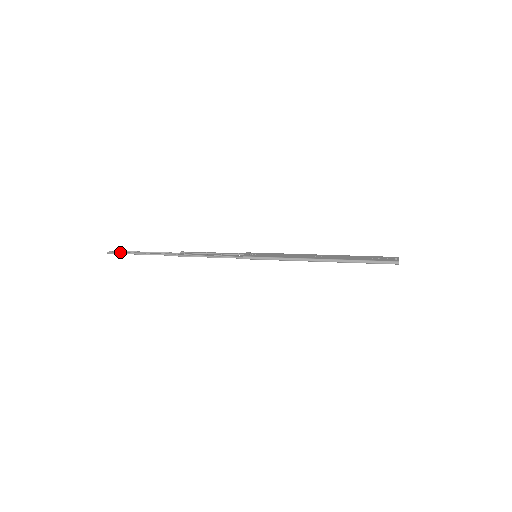
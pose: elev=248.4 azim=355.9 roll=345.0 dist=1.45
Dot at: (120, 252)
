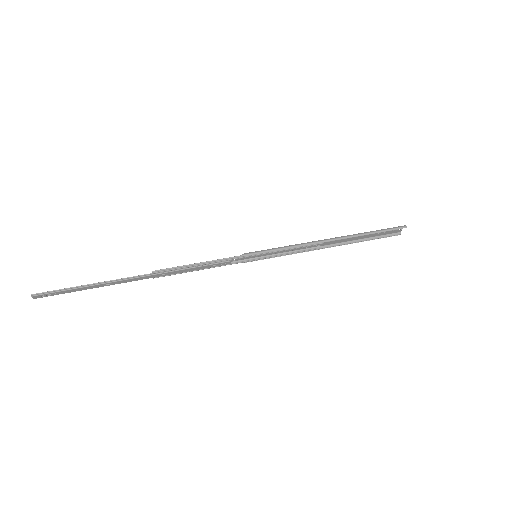
Dot at: occluded
